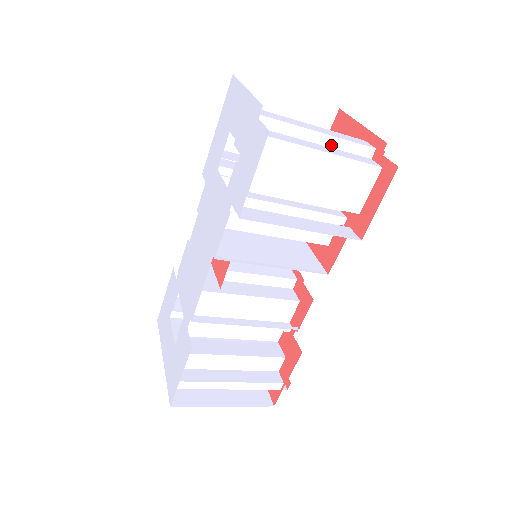
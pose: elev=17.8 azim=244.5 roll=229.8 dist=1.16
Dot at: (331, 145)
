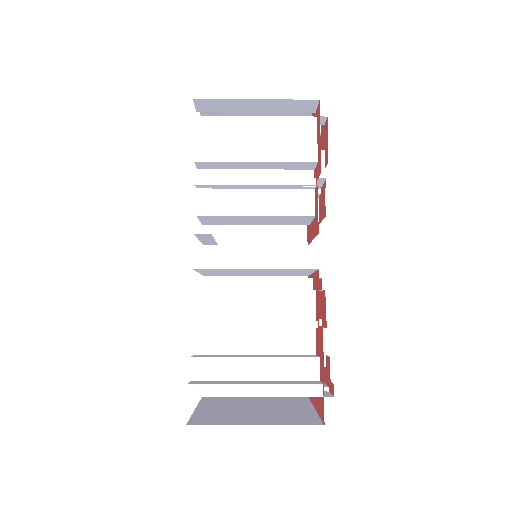
Dot at: occluded
